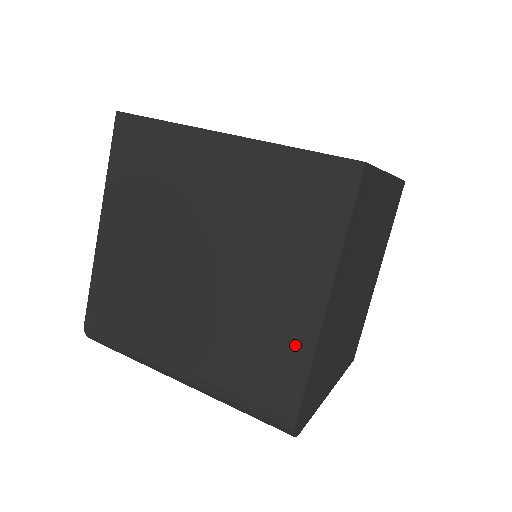
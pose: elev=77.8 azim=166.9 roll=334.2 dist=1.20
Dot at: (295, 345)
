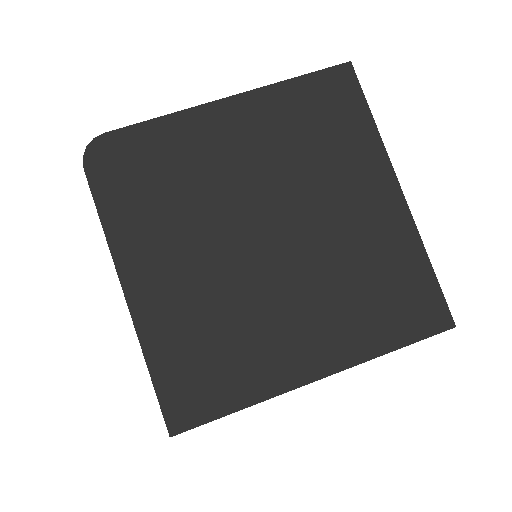
Dot at: occluded
